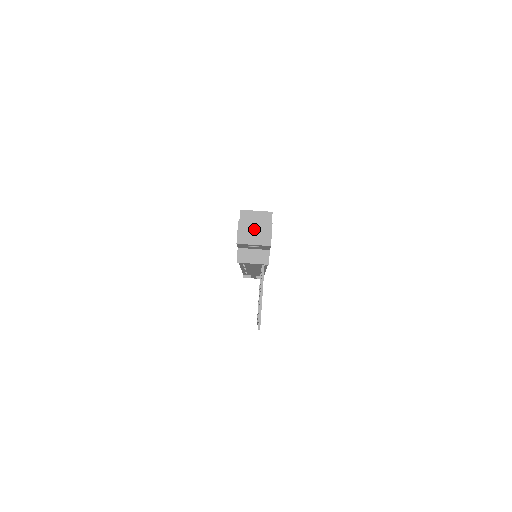
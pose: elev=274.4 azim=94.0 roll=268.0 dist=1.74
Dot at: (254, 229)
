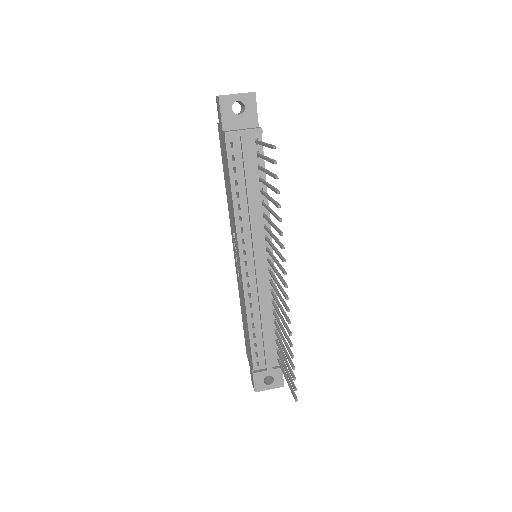
Dot at: occluded
